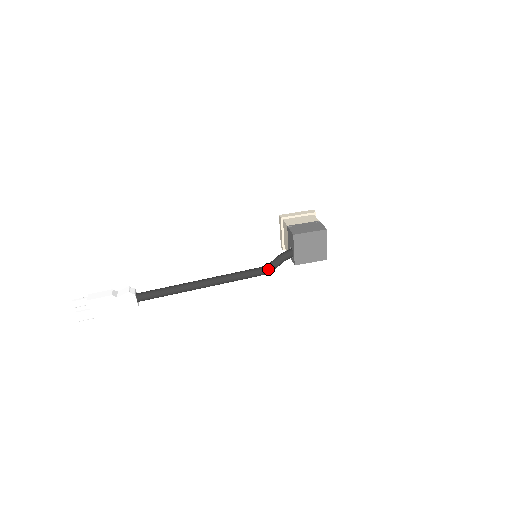
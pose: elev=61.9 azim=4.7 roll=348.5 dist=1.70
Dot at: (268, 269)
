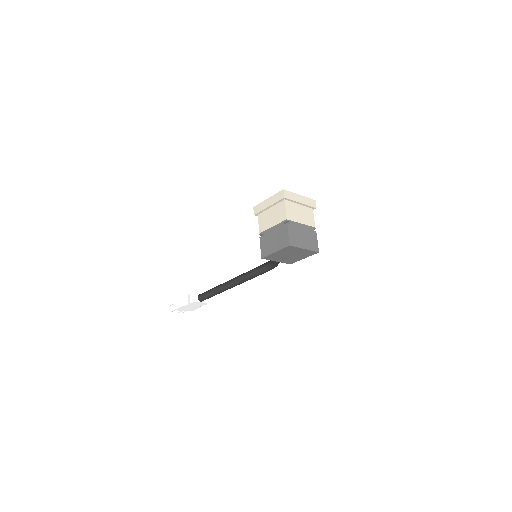
Dot at: (272, 267)
